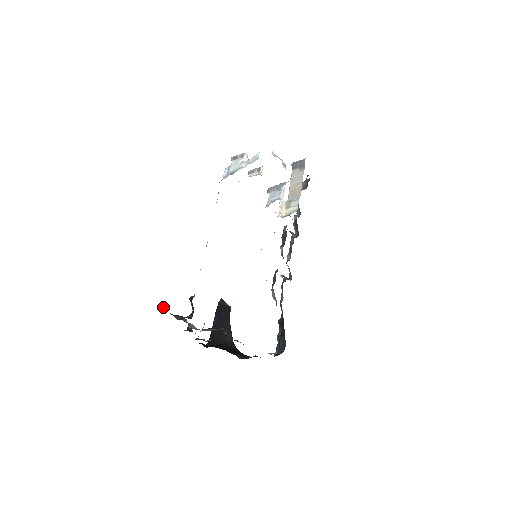
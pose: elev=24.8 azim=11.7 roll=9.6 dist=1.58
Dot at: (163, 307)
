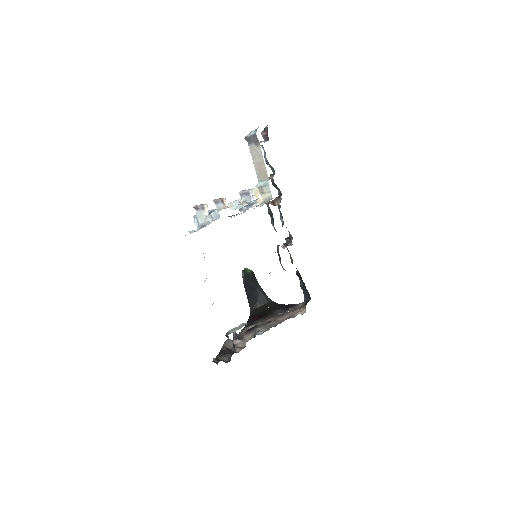
Dot at: (213, 361)
